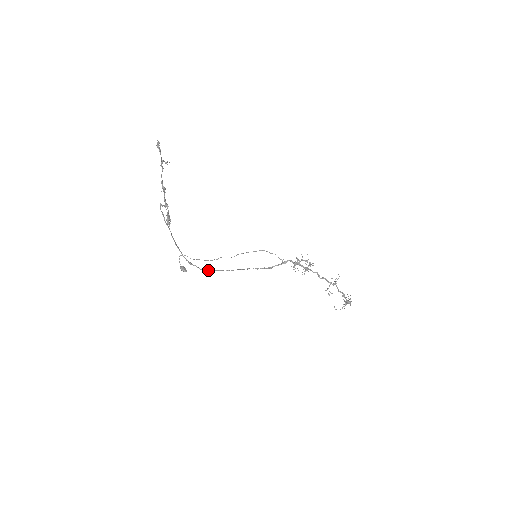
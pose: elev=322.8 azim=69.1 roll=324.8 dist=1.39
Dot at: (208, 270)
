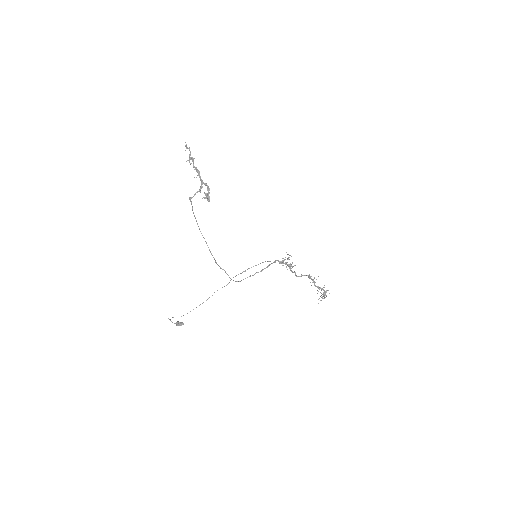
Dot at: occluded
